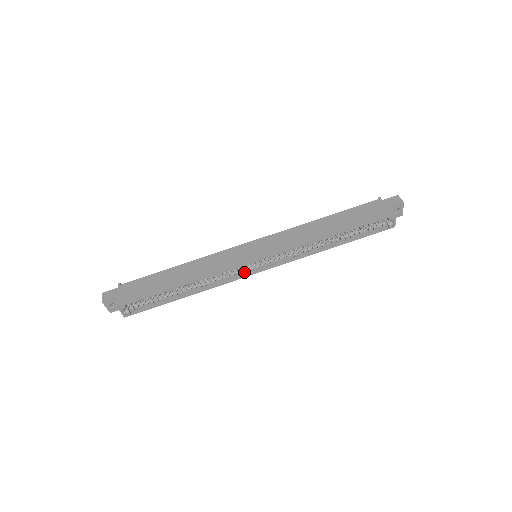
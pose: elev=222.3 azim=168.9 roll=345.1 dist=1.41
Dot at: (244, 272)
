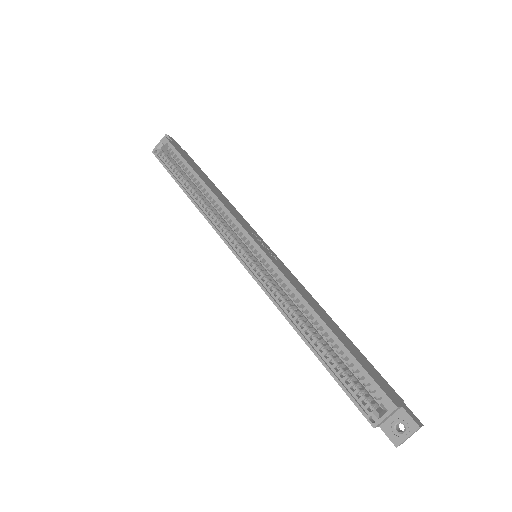
Dot at: (232, 242)
